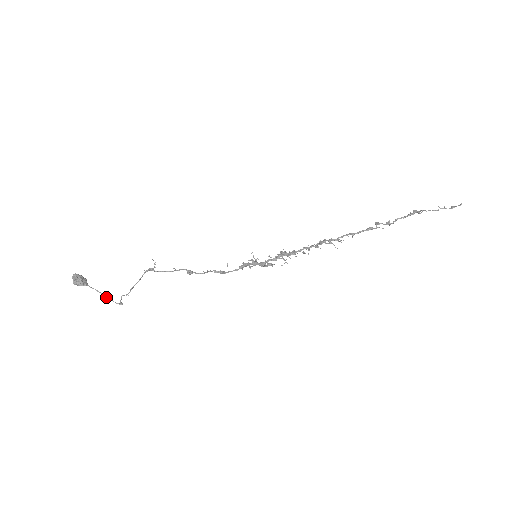
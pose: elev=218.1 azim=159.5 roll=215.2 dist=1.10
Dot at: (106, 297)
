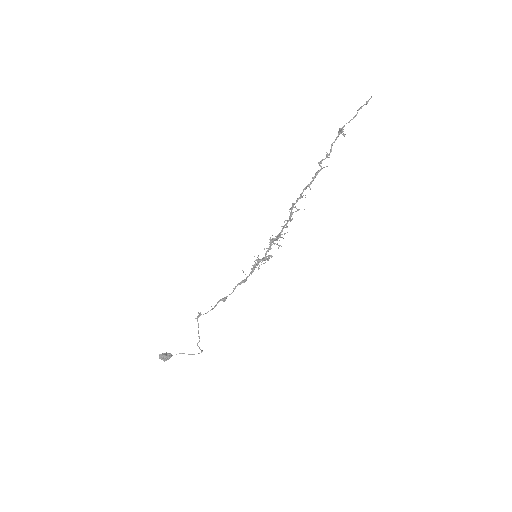
Dot at: (189, 354)
